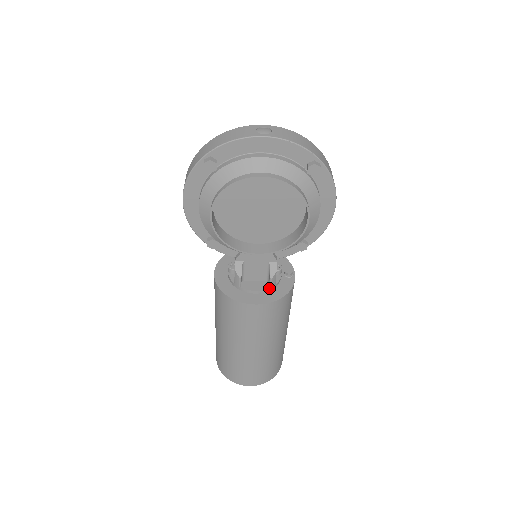
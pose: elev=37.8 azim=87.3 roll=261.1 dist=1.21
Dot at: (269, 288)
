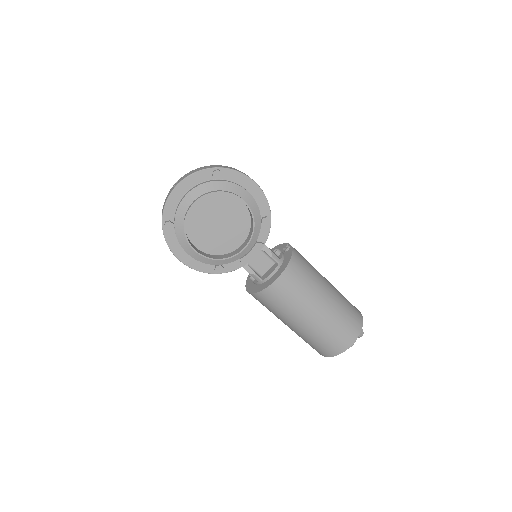
Dot at: (278, 264)
